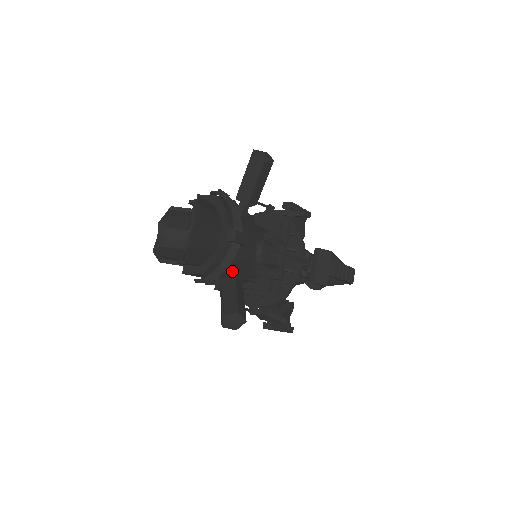
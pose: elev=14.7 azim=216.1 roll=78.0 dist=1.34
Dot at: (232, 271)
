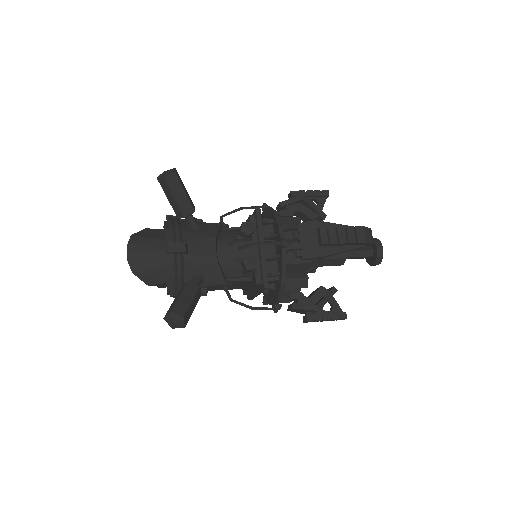
Dot at: (194, 278)
